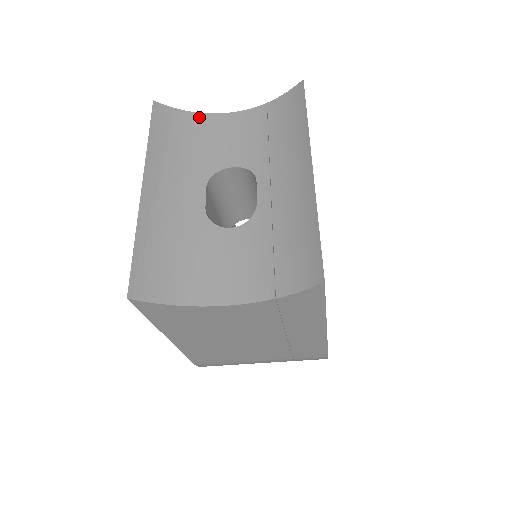
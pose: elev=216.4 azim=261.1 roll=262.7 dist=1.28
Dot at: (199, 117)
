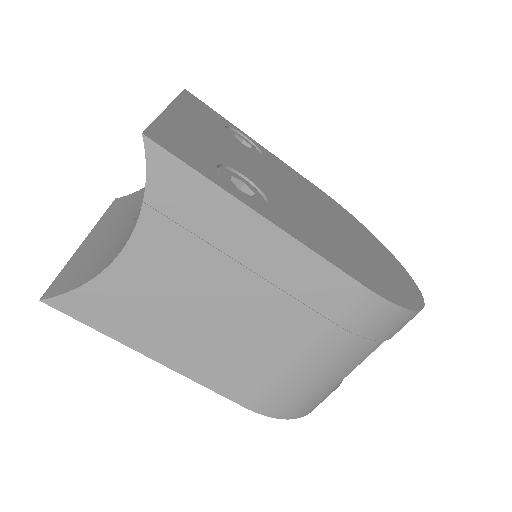
Dot at: occluded
